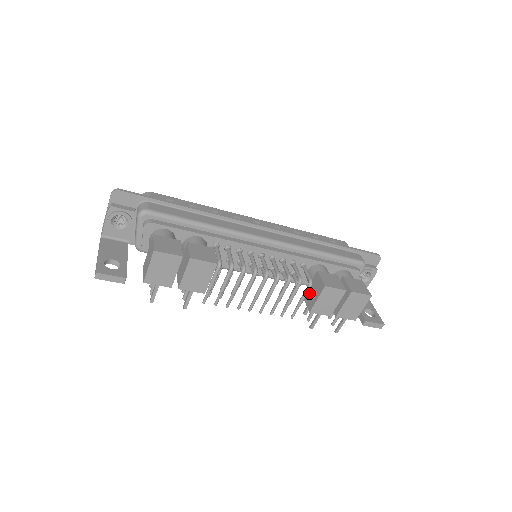
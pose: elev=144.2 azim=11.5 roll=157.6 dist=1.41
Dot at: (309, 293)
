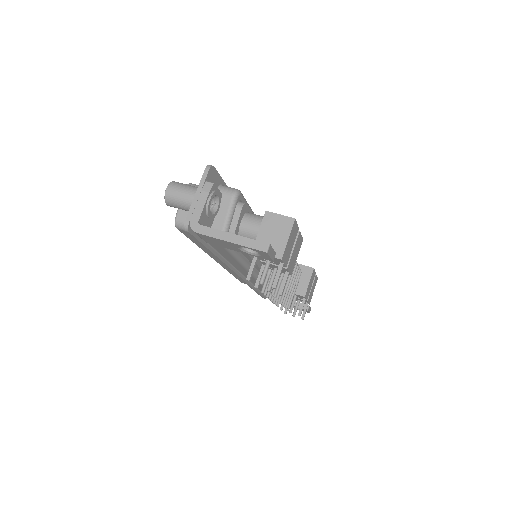
Dot at: occluded
